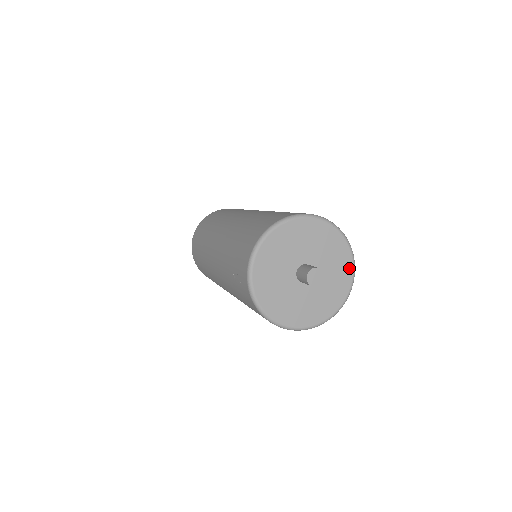
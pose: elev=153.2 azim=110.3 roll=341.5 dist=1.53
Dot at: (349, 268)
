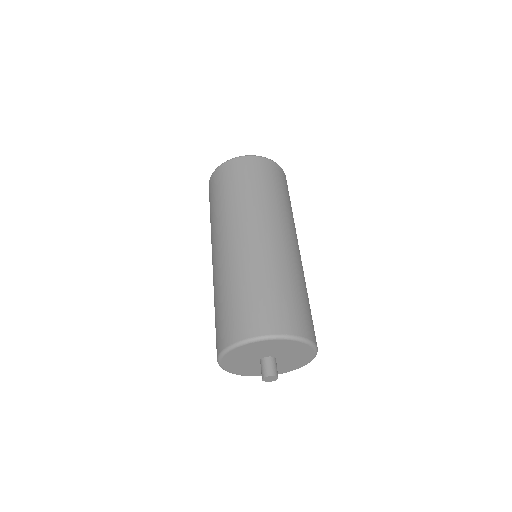
Dot at: (310, 356)
